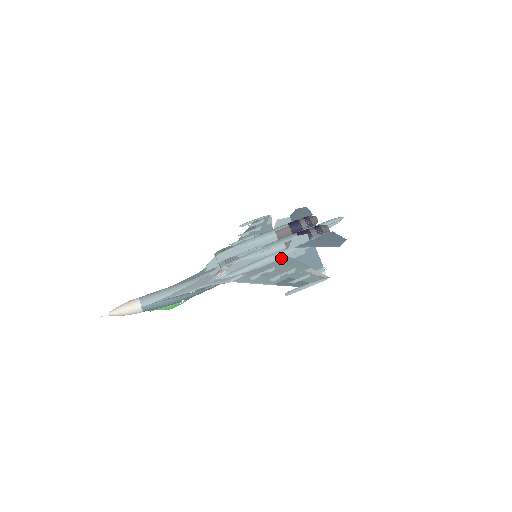
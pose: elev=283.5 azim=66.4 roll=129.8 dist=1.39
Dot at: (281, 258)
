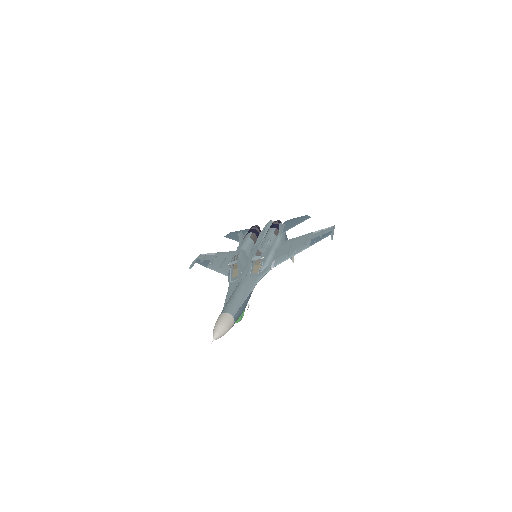
Dot at: (280, 243)
